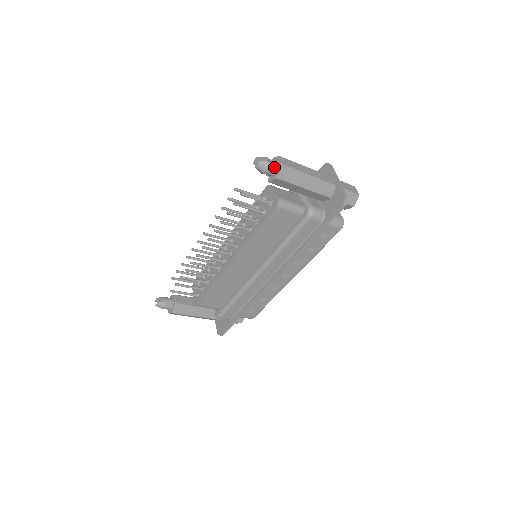
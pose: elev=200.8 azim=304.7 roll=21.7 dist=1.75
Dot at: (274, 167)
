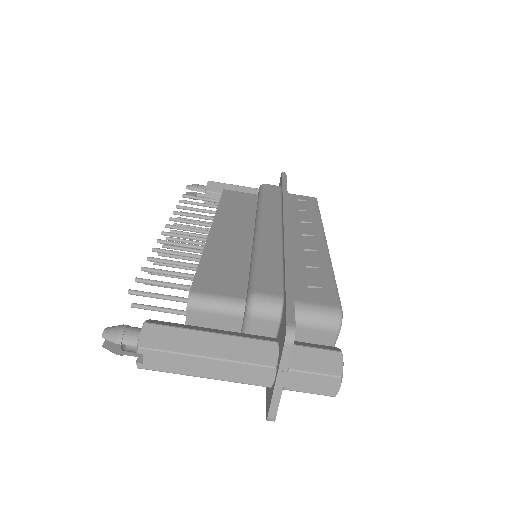
Dot at: occluded
